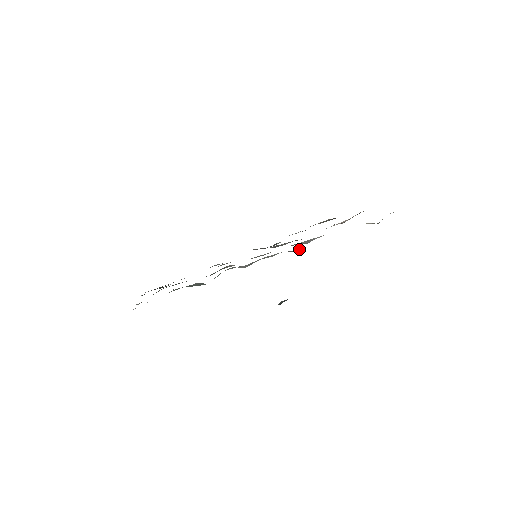
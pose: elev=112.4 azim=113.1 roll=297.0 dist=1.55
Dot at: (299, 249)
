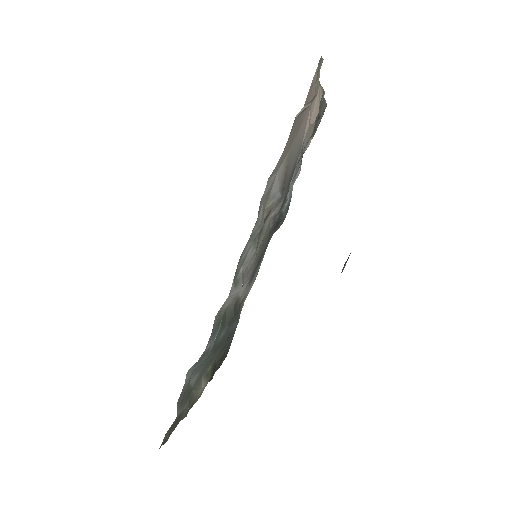
Dot at: (256, 227)
